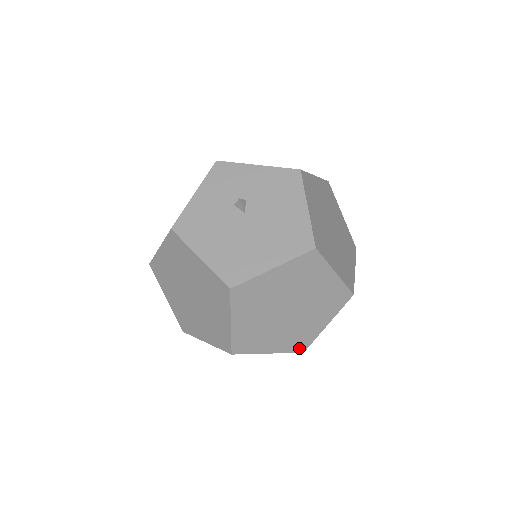
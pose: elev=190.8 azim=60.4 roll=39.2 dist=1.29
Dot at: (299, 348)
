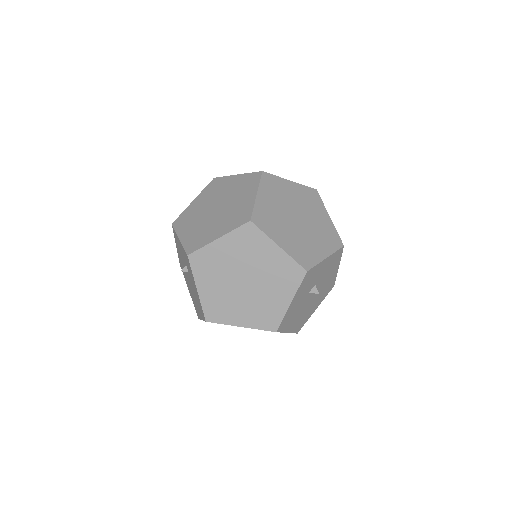
Dot at: occluded
